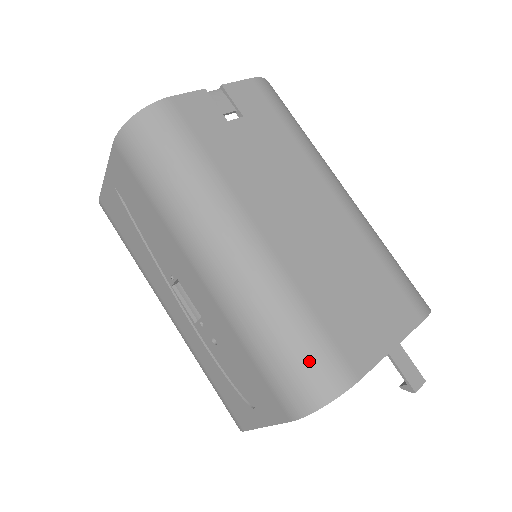
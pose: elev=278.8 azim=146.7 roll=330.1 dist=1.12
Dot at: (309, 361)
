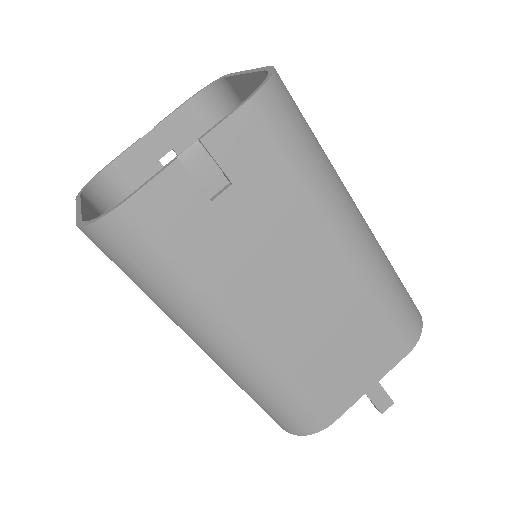
Dot at: (293, 416)
